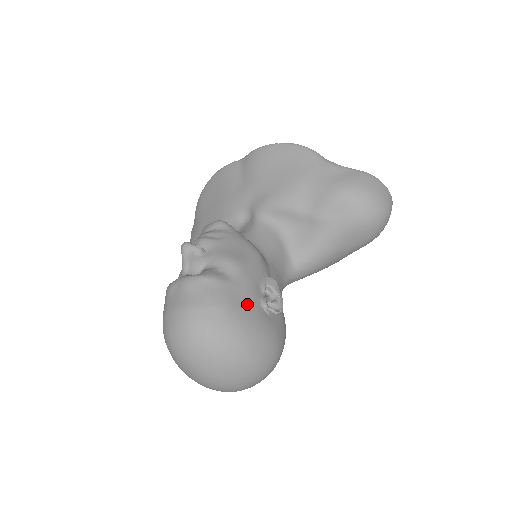
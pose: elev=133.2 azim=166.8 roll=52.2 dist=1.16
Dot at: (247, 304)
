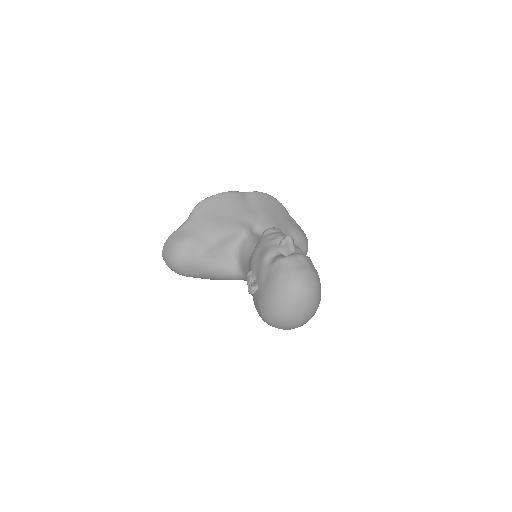
Dot at: occluded
